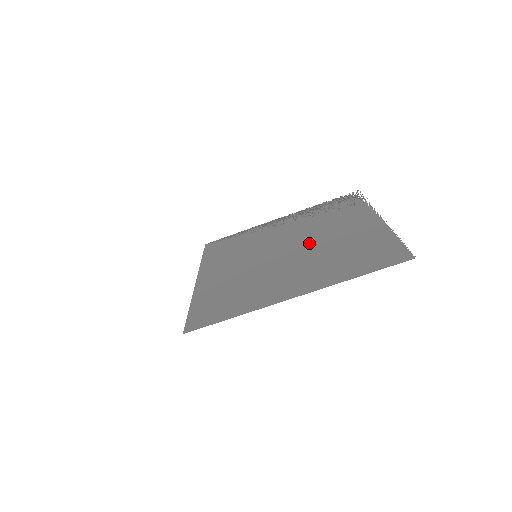
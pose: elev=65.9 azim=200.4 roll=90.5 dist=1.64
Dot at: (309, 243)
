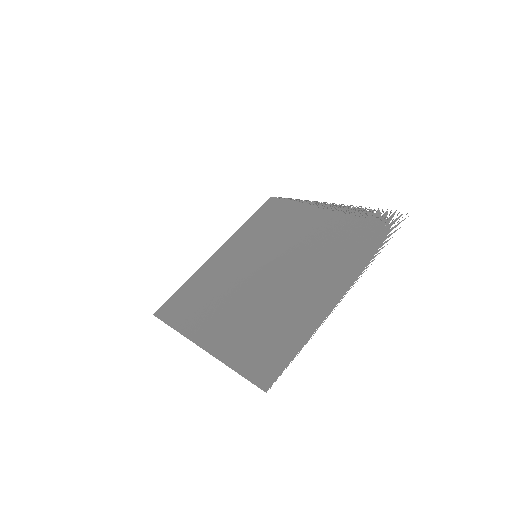
Dot at: (282, 277)
